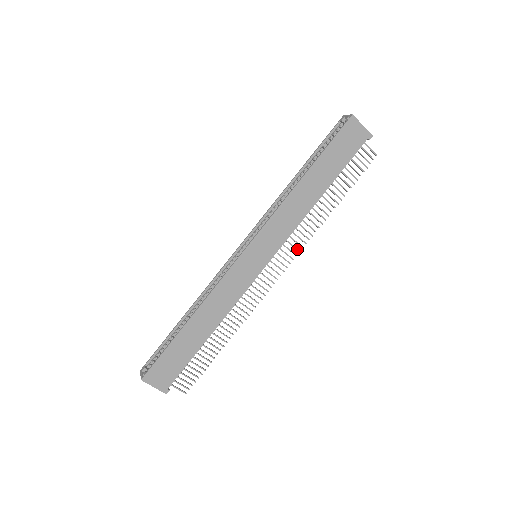
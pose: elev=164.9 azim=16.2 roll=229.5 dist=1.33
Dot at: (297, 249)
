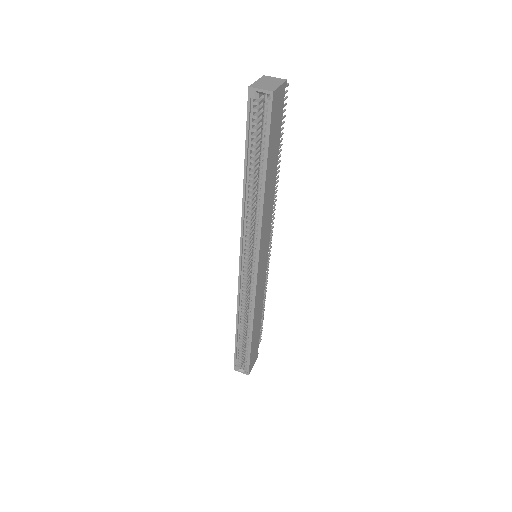
Dot at: (273, 216)
